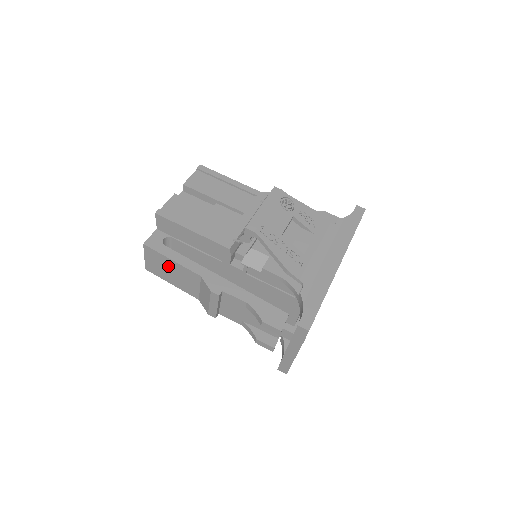
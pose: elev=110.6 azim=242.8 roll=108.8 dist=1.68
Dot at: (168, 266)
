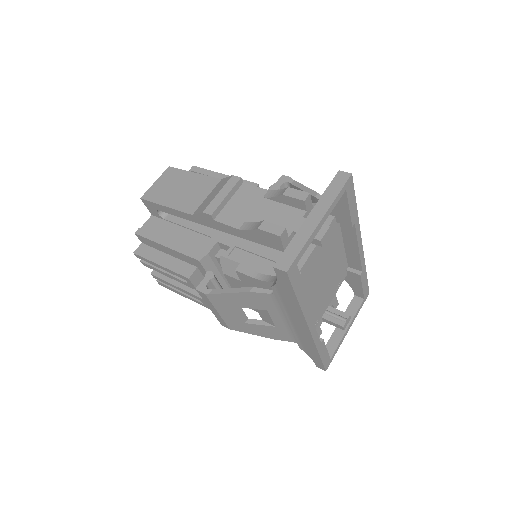
Dot at: (182, 182)
